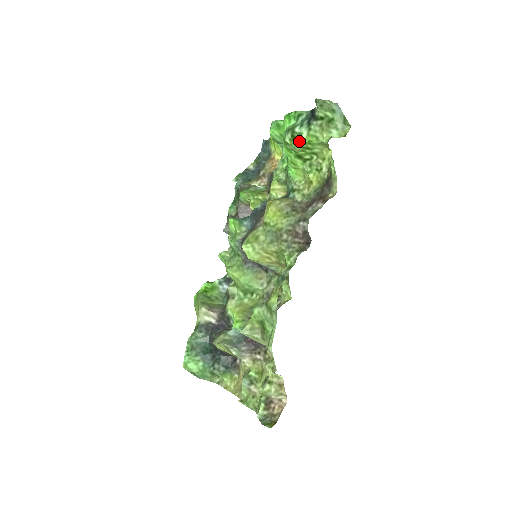
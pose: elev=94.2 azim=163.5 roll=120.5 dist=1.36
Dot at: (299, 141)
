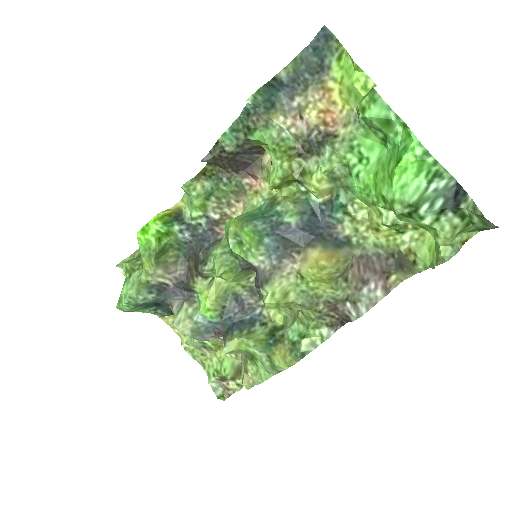
Dot at: (412, 221)
